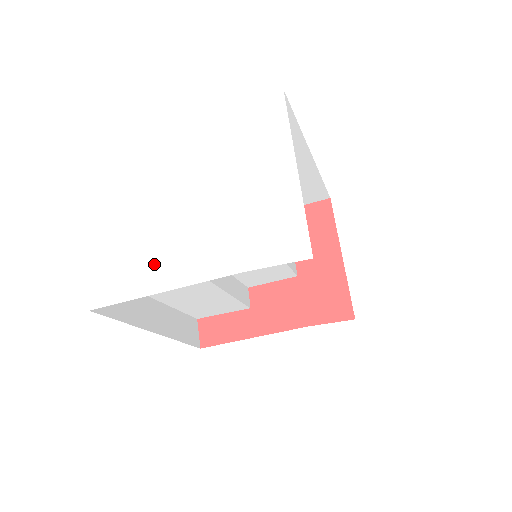
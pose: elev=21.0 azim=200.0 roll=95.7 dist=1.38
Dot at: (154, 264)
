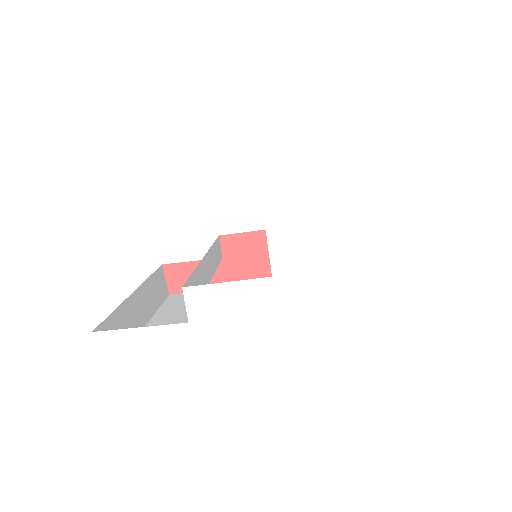
Dot at: (180, 338)
